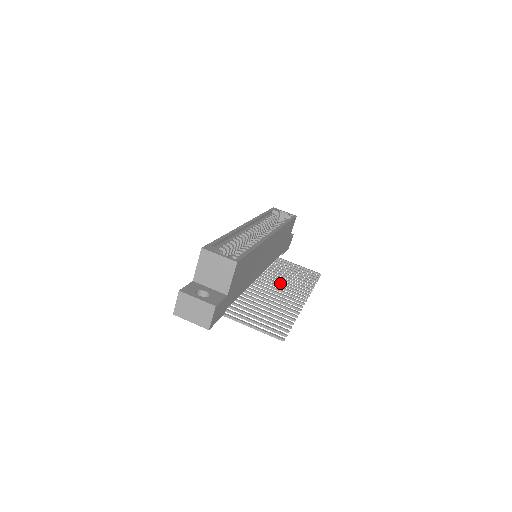
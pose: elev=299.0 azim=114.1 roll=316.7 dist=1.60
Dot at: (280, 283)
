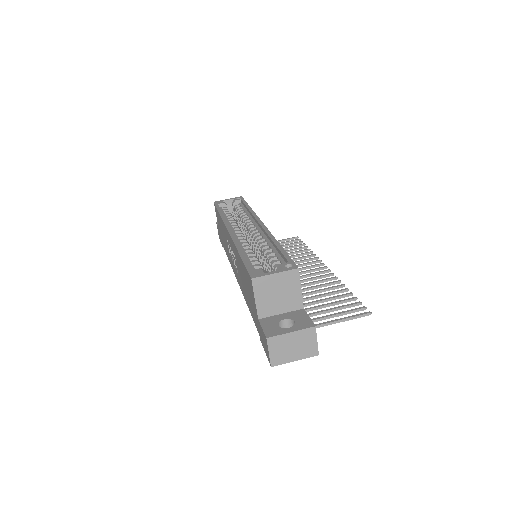
Dot at: occluded
